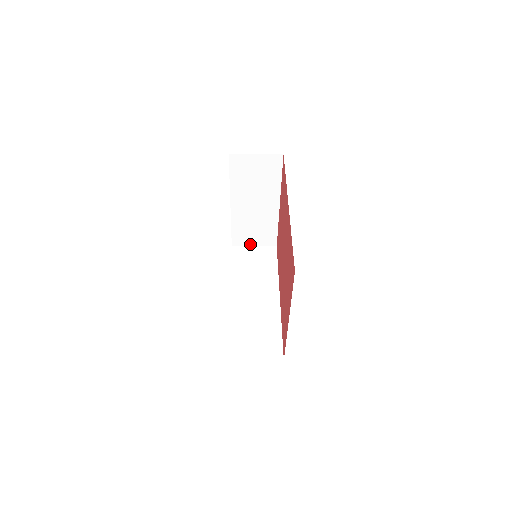
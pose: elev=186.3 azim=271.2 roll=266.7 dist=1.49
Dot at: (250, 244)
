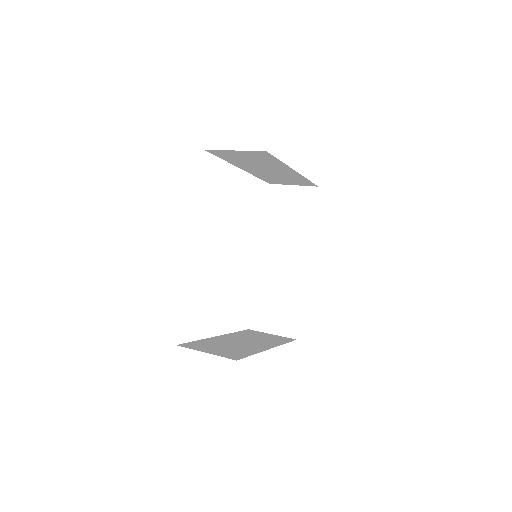
Dot at: (287, 184)
